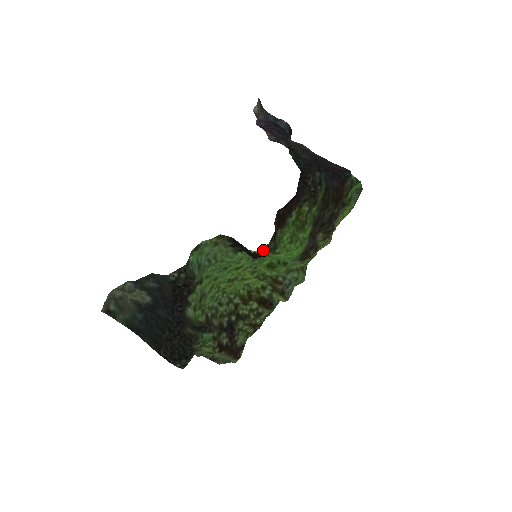
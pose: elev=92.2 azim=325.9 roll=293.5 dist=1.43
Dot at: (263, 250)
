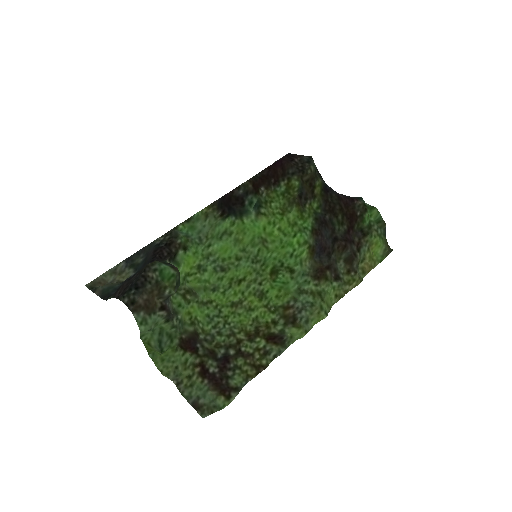
Dot at: (240, 189)
